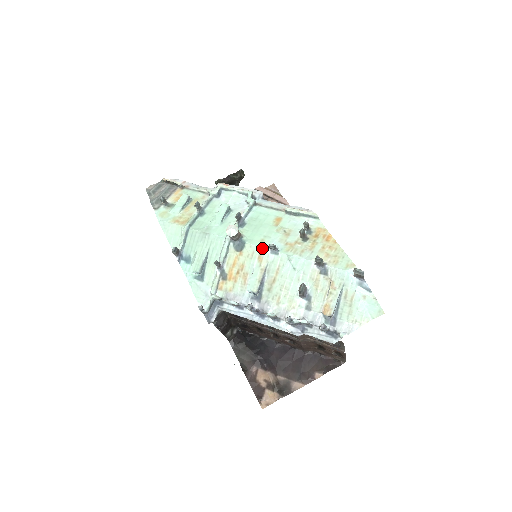
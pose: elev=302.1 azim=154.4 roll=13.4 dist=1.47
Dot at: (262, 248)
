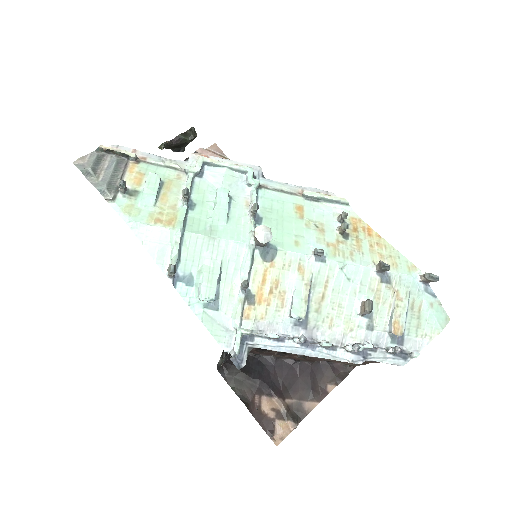
Dot at: (302, 255)
